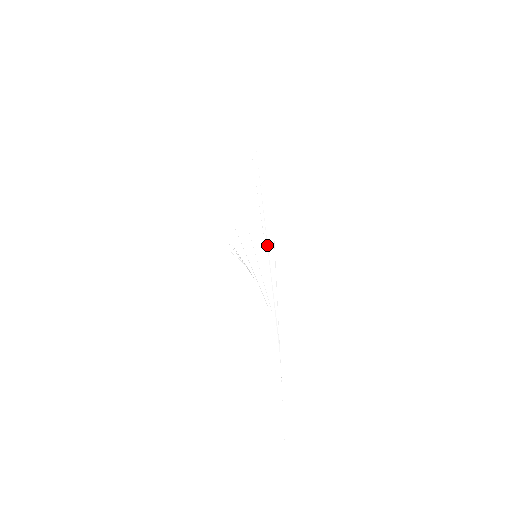
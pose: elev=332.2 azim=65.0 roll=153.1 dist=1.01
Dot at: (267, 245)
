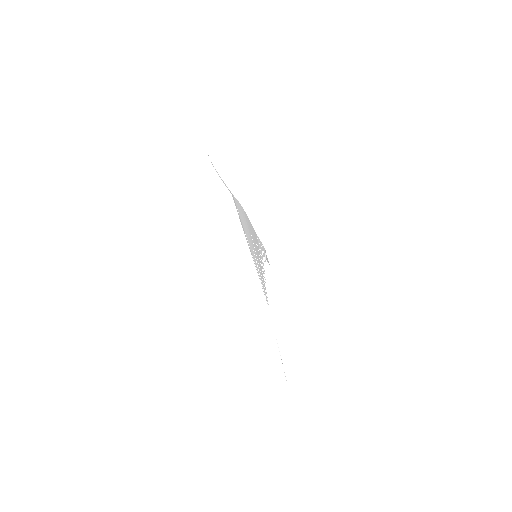
Dot at: (250, 250)
